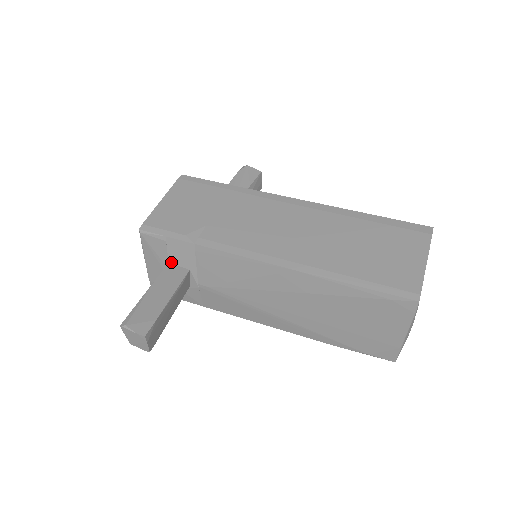
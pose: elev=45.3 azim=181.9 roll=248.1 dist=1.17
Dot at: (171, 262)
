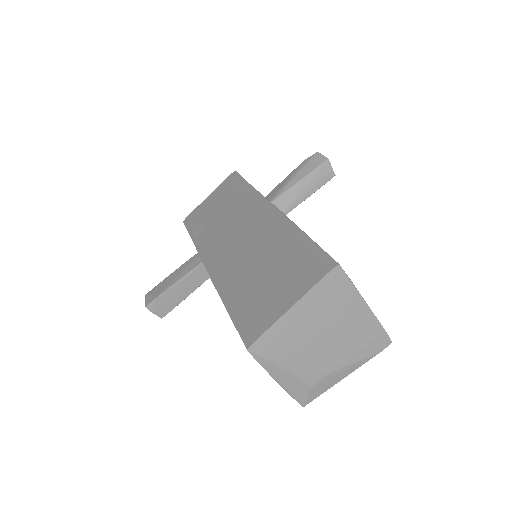
Dot at: occluded
